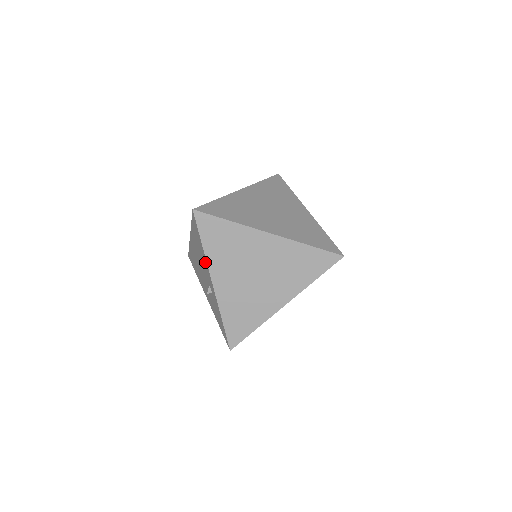
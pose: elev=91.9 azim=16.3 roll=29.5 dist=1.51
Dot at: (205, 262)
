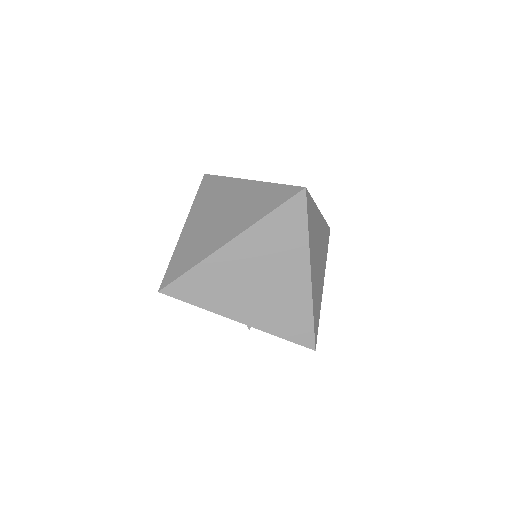
Dot at: occluded
